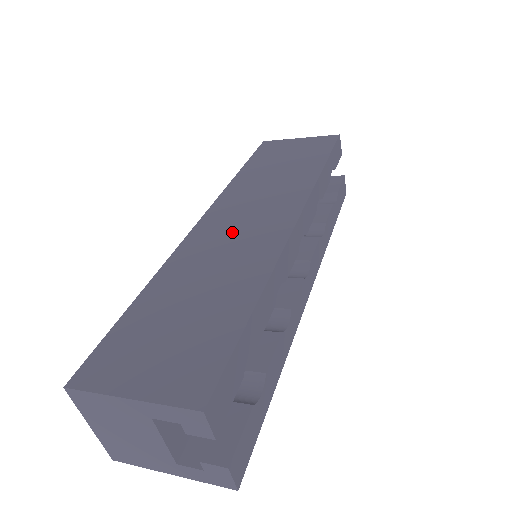
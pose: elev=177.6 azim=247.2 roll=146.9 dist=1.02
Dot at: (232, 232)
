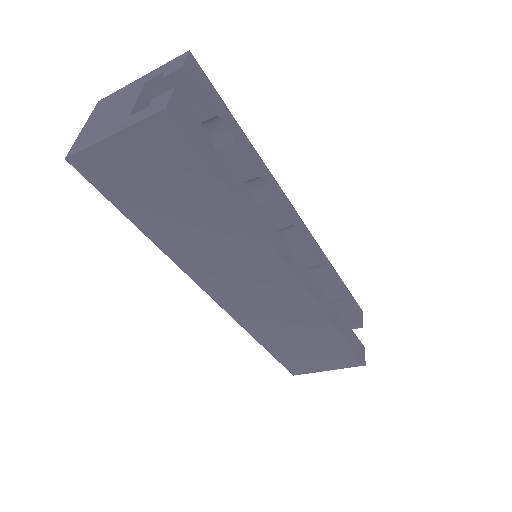
Dot at: occluded
